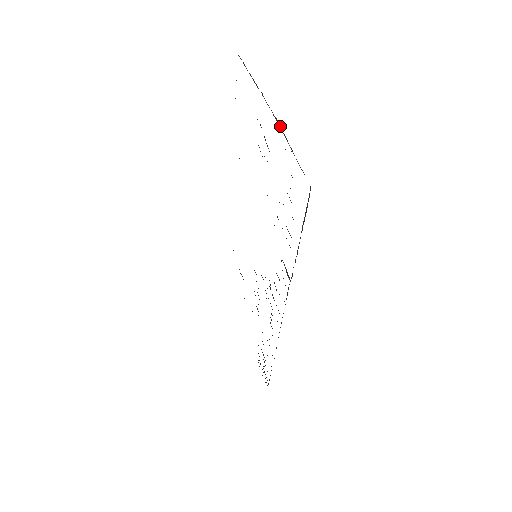
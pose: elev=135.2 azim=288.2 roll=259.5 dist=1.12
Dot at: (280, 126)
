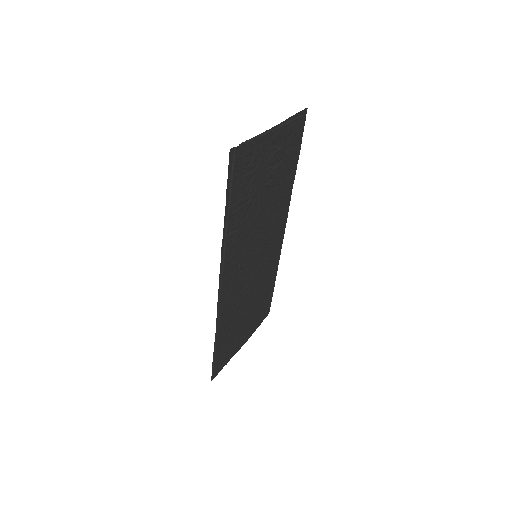
Dot at: (266, 133)
